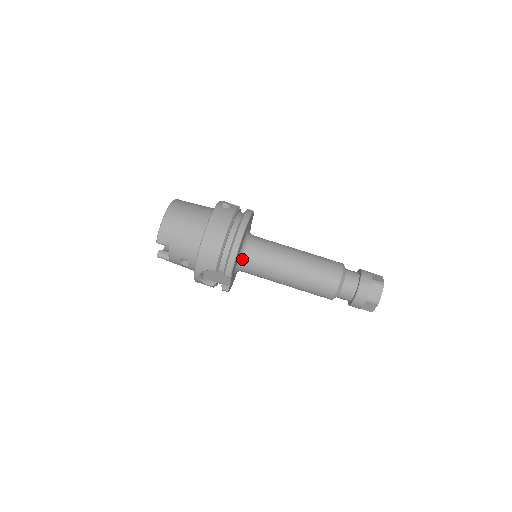
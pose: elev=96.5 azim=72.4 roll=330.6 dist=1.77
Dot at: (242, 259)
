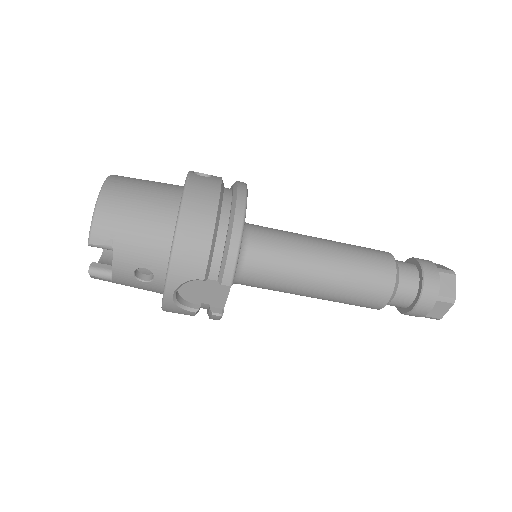
Dot at: (241, 259)
